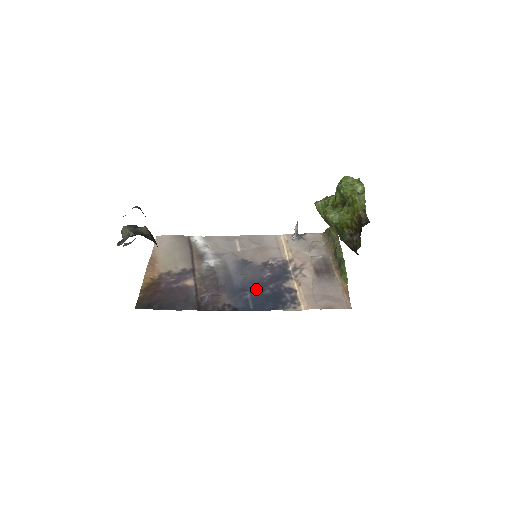
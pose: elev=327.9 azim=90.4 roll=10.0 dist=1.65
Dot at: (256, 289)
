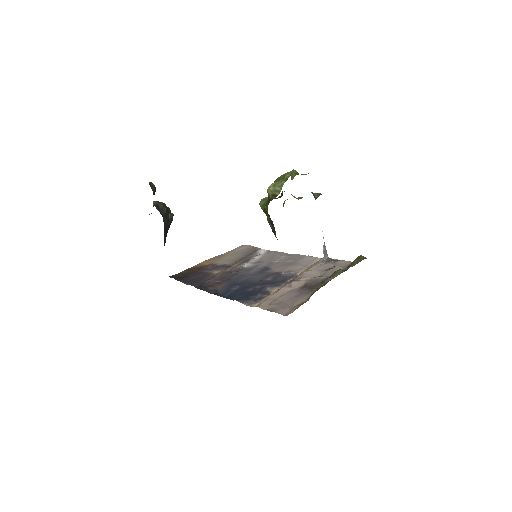
Dot at: (246, 286)
